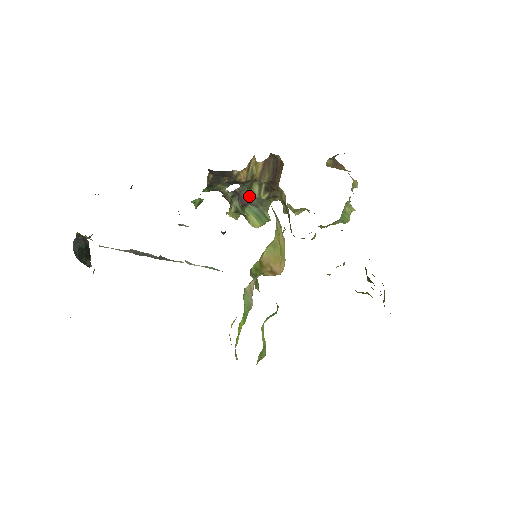
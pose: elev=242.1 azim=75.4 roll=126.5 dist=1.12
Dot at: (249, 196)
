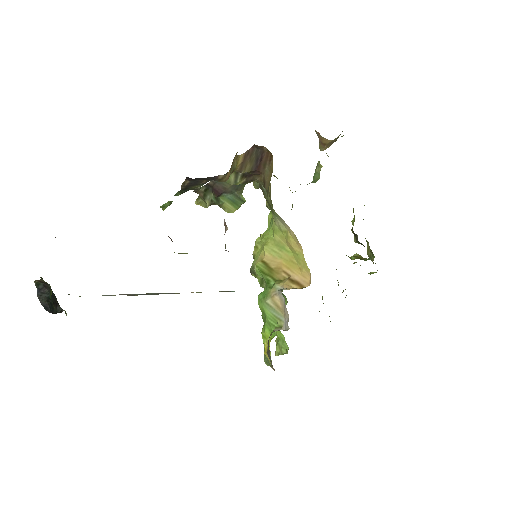
Dot at: (224, 185)
